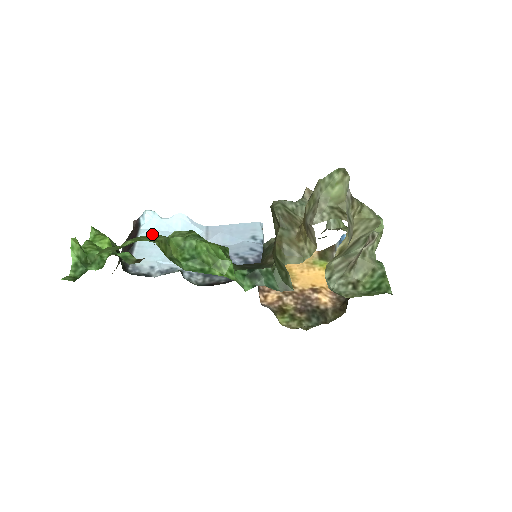
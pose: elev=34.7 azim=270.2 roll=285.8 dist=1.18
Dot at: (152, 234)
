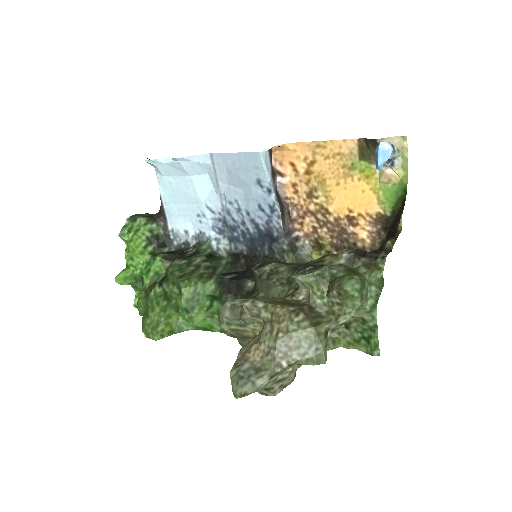
Dot at: (154, 311)
